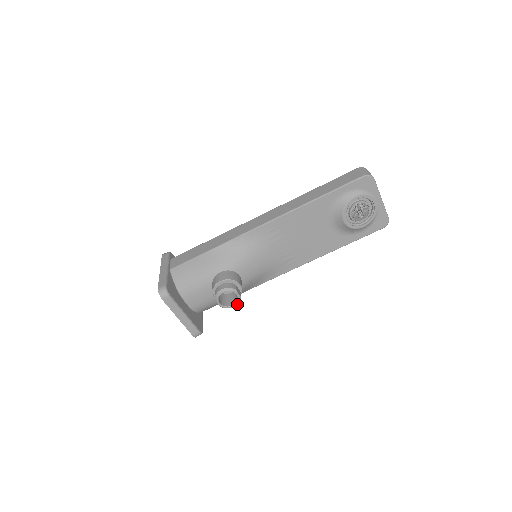
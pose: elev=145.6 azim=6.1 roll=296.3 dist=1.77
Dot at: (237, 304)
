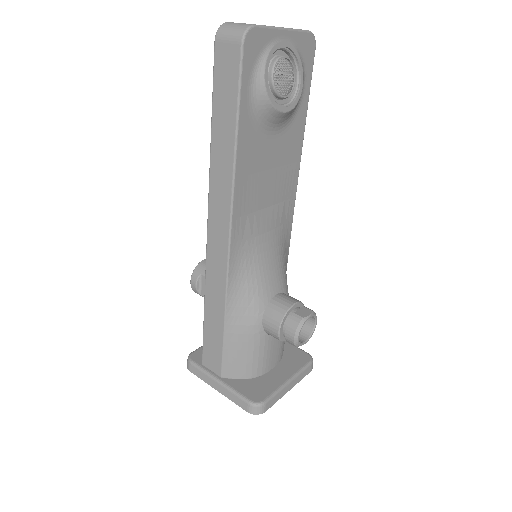
Dot at: (316, 318)
